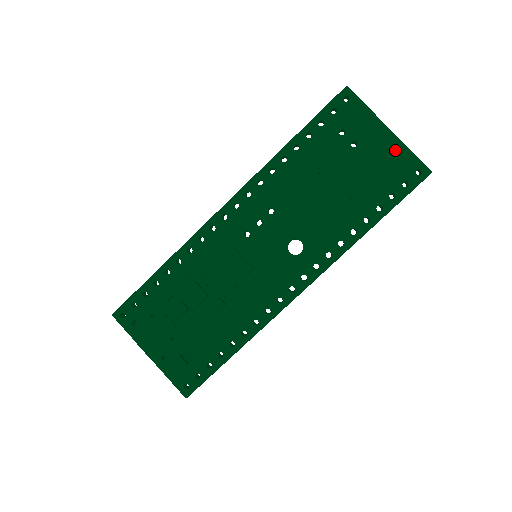
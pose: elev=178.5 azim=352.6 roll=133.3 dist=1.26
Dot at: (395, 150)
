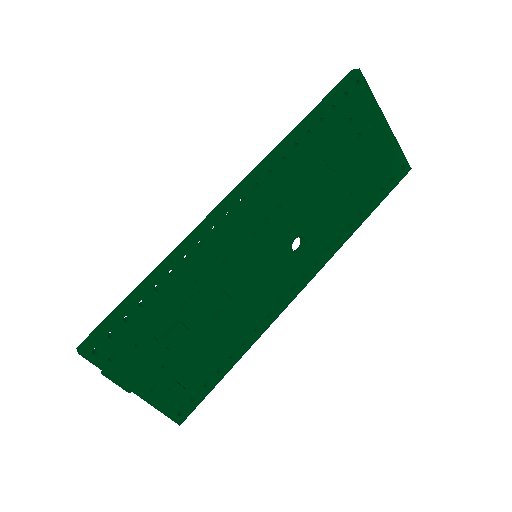
Dot at: (389, 145)
